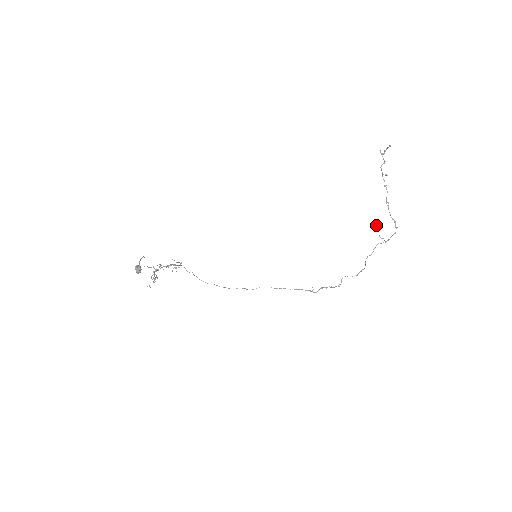
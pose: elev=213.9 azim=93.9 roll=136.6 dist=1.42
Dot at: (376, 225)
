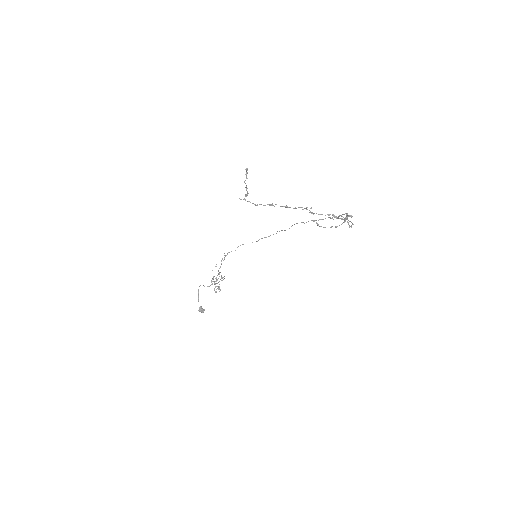
Dot at: (317, 225)
